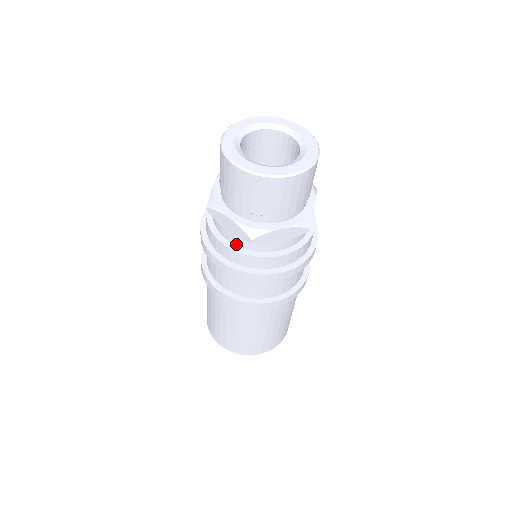
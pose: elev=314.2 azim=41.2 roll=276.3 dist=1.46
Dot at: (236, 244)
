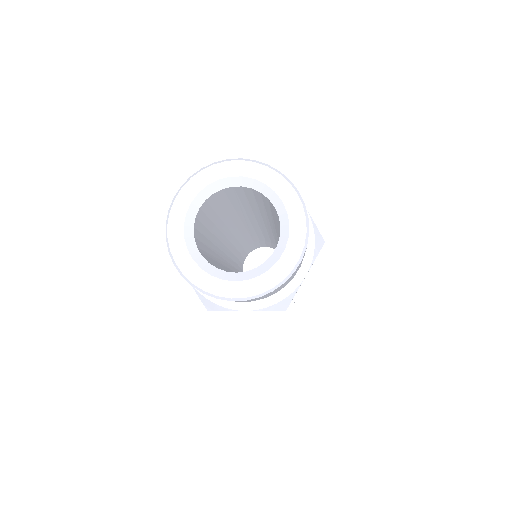
Dot at: occluded
